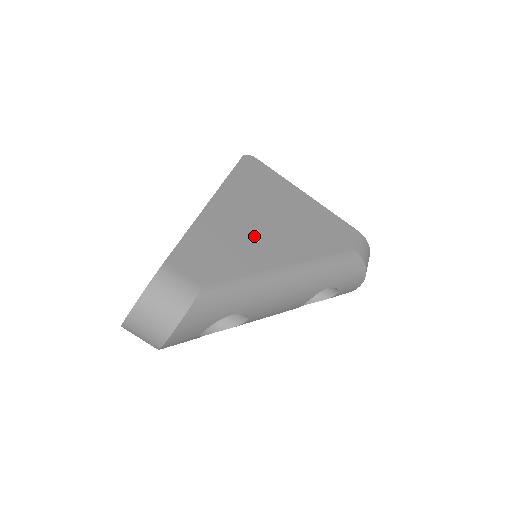
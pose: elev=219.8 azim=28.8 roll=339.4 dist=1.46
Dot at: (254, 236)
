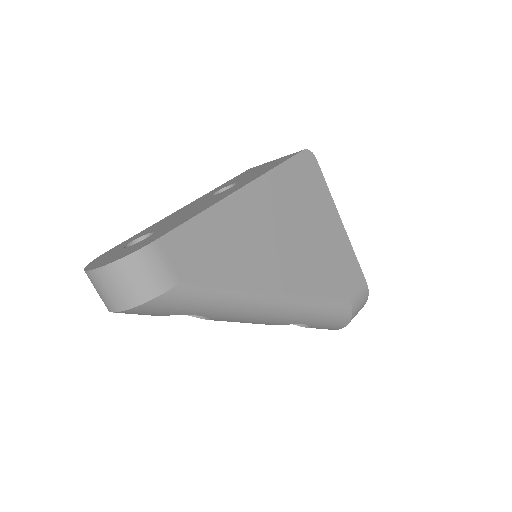
Dot at: (262, 247)
